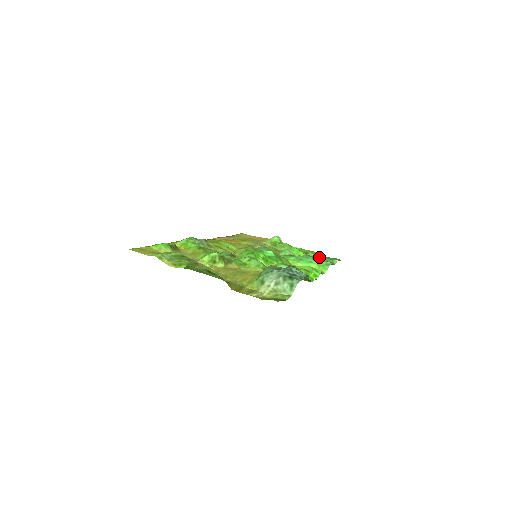
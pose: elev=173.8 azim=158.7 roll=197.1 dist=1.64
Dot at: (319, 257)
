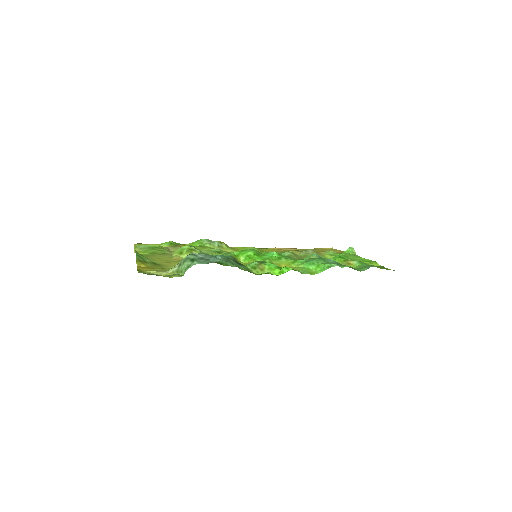
Dot at: (361, 265)
